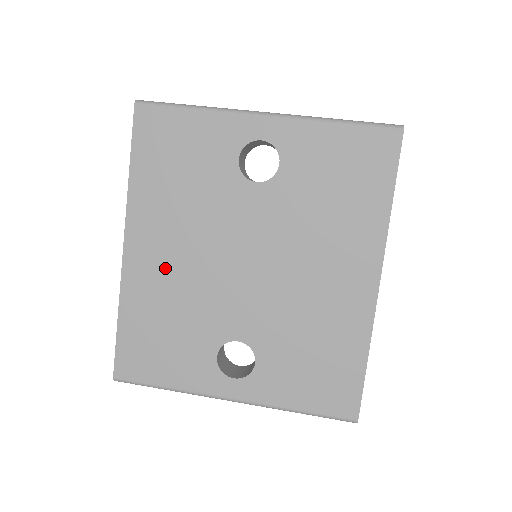
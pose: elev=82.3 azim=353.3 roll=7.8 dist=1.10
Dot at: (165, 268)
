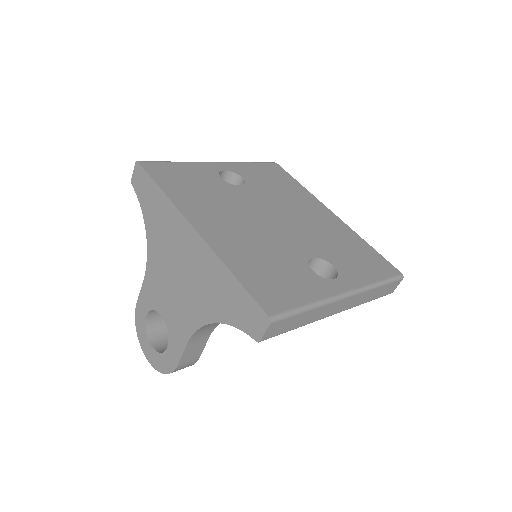
Dot at: (233, 233)
